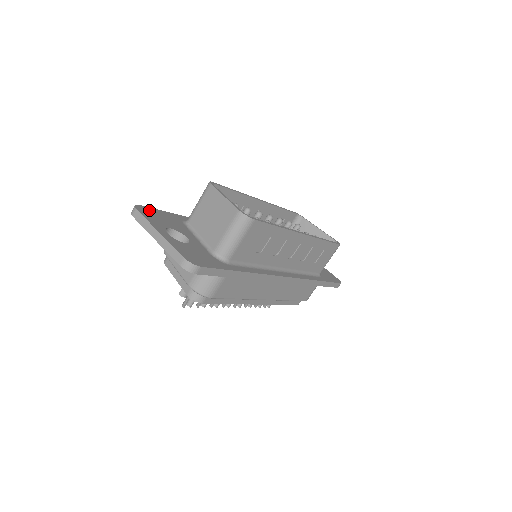
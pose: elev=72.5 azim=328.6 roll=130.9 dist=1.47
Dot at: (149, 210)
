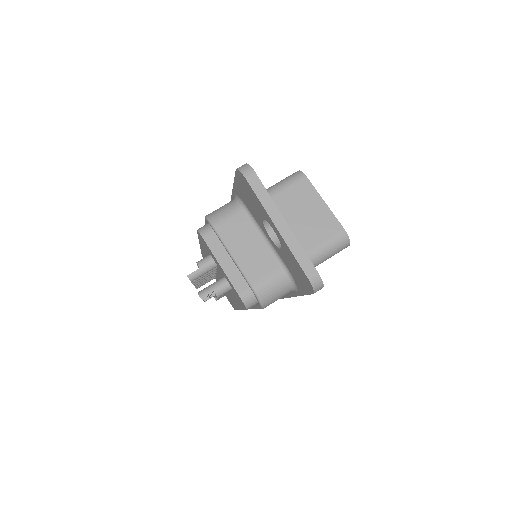
Dot at: occluded
